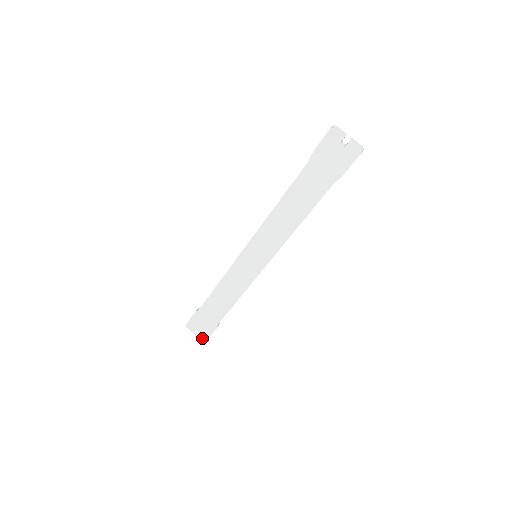
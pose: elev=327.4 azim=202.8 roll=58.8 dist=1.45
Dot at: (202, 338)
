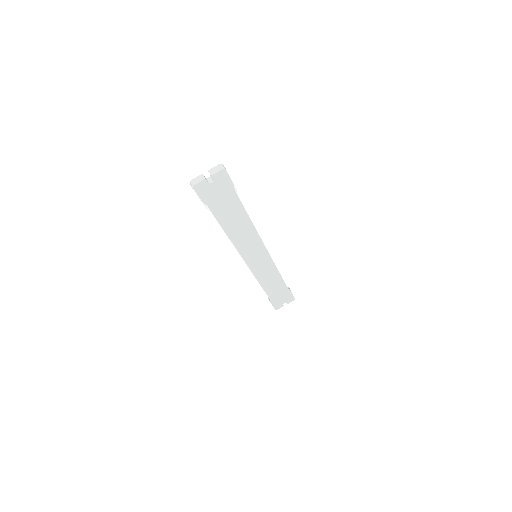
Dot at: (291, 301)
